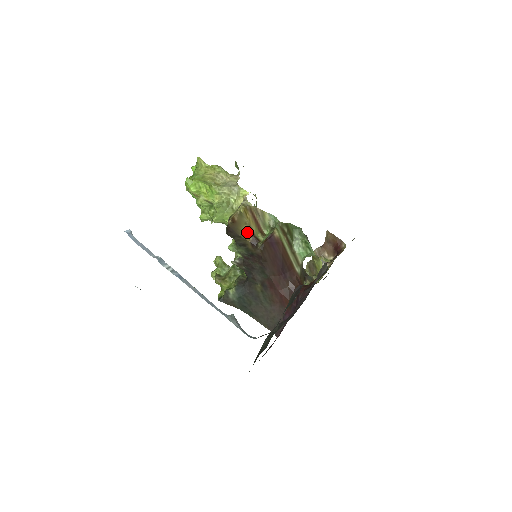
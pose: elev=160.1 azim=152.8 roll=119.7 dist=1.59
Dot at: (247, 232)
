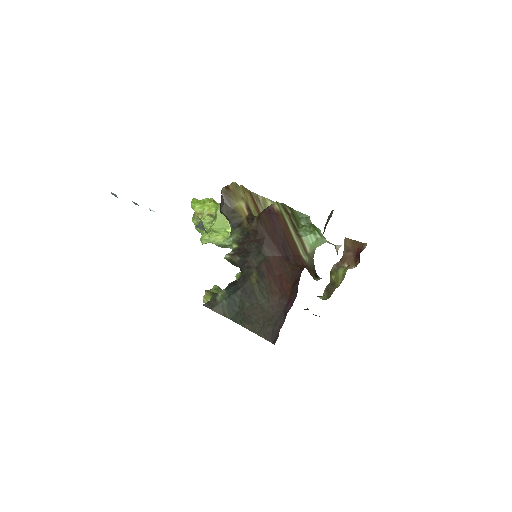
Dot at: (243, 207)
